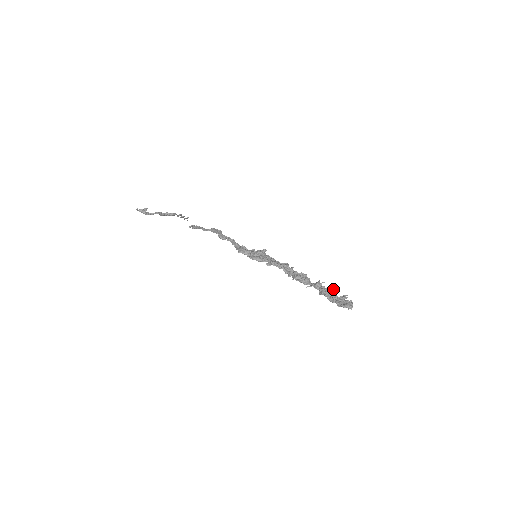
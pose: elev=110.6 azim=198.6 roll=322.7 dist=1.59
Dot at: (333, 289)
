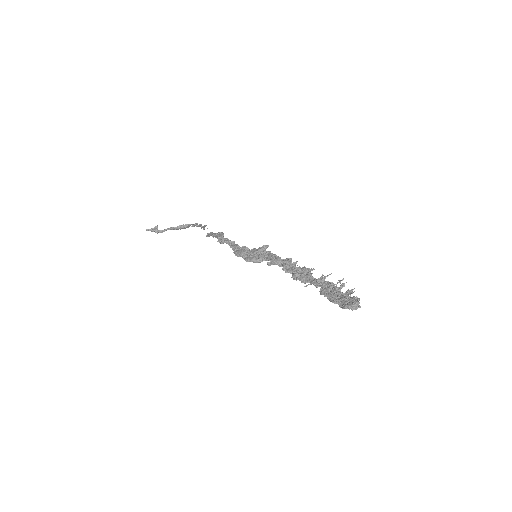
Dot at: (337, 283)
